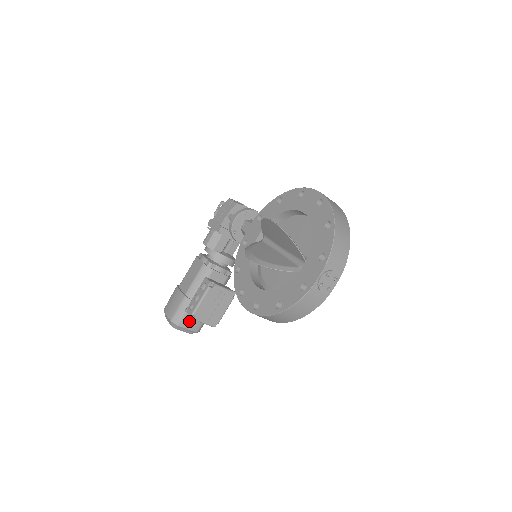
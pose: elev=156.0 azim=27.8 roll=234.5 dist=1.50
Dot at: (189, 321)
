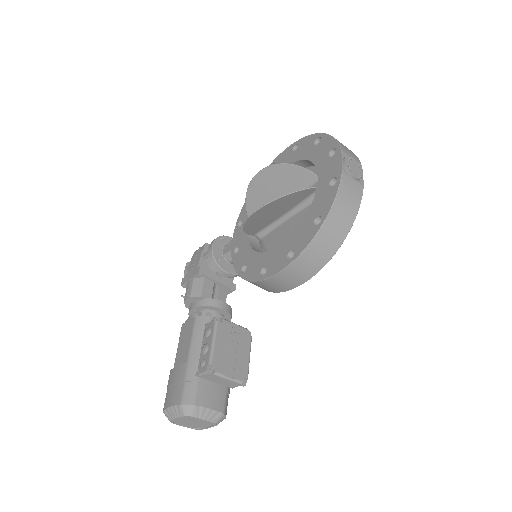
Dot at: (207, 395)
